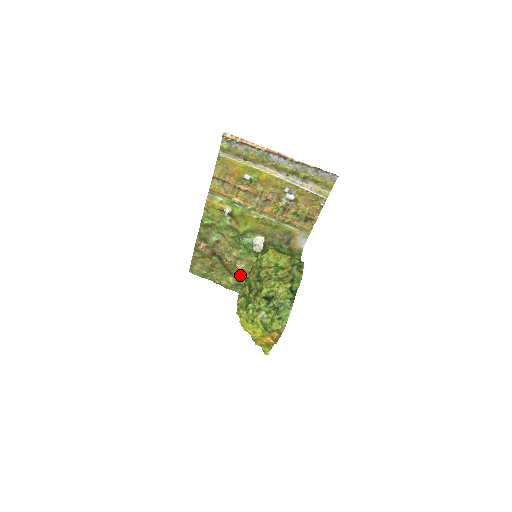
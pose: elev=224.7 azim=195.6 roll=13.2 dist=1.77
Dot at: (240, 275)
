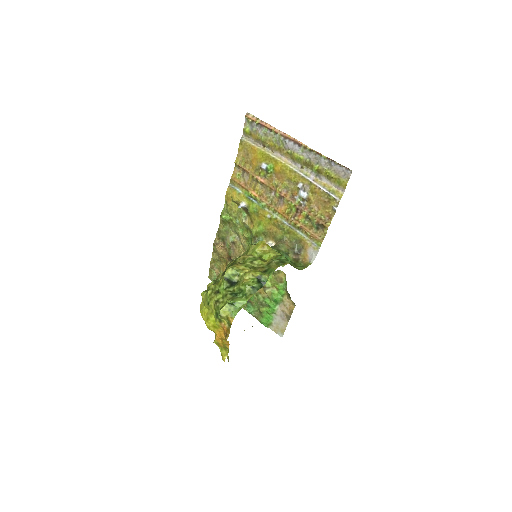
Dot at: occluded
